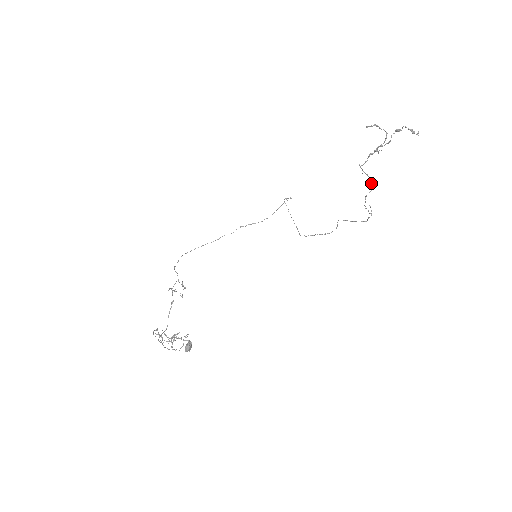
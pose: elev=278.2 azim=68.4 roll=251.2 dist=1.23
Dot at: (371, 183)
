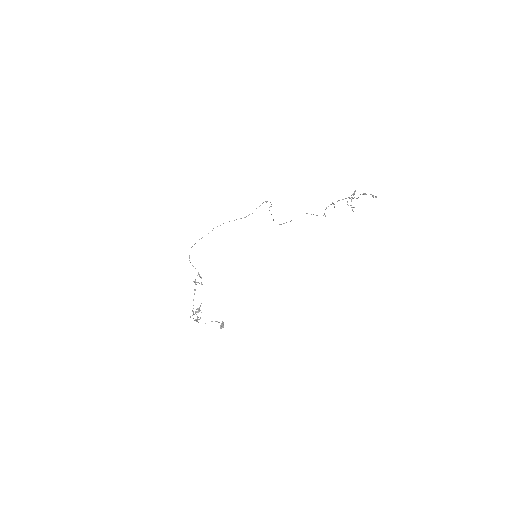
Dot at: (333, 204)
